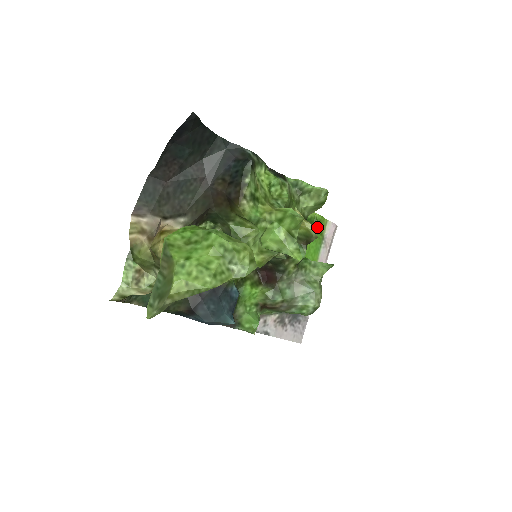
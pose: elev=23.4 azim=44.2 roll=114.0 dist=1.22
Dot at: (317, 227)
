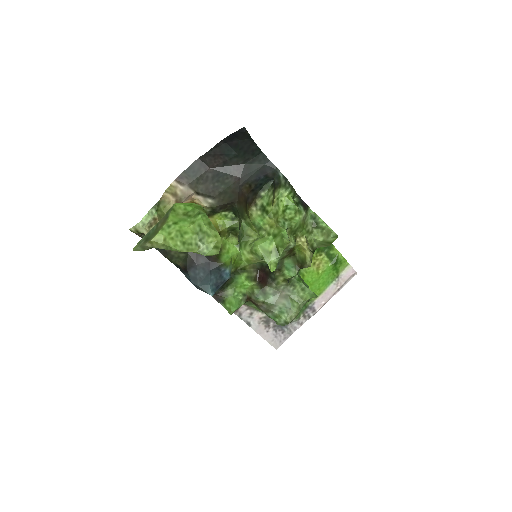
Dot at: (335, 264)
